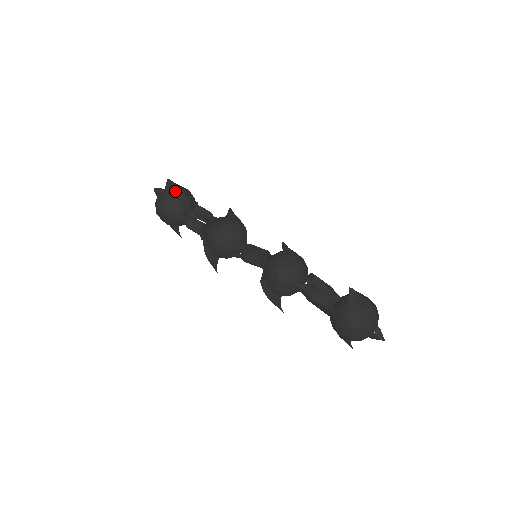
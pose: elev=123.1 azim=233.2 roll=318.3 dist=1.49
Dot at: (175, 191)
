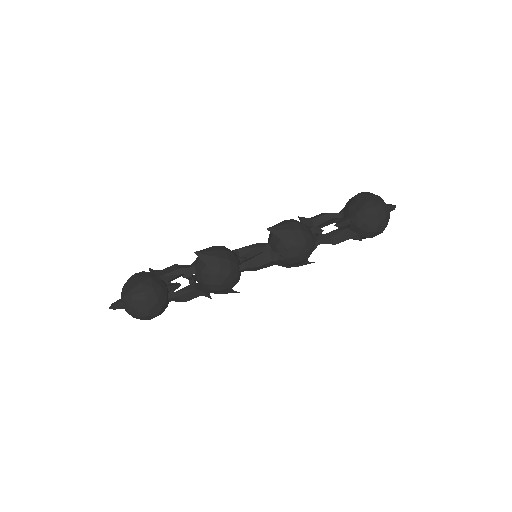
Dot at: (142, 298)
